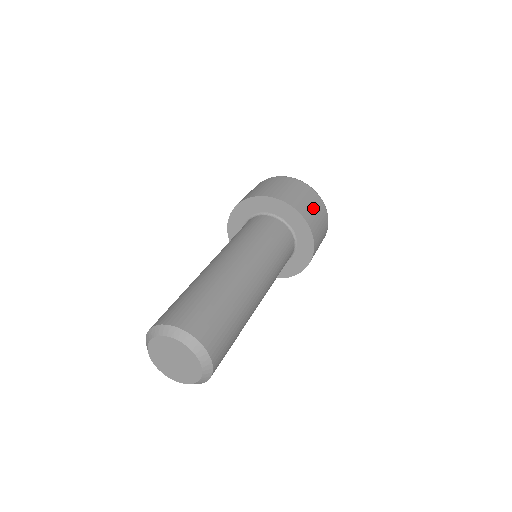
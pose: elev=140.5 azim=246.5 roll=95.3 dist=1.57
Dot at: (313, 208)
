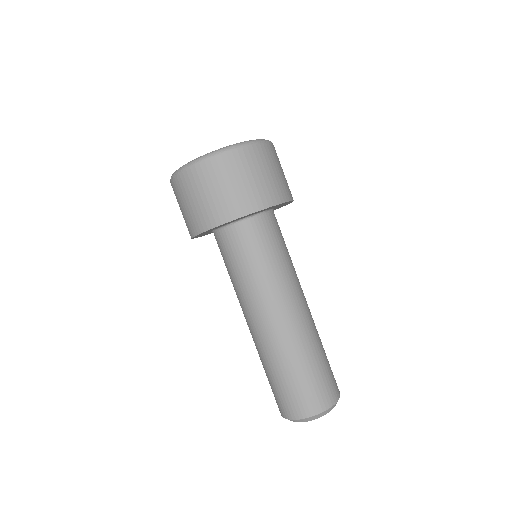
Dot at: (274, 172)
